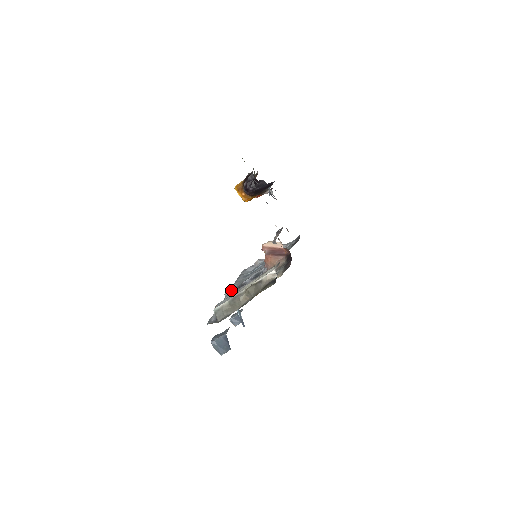
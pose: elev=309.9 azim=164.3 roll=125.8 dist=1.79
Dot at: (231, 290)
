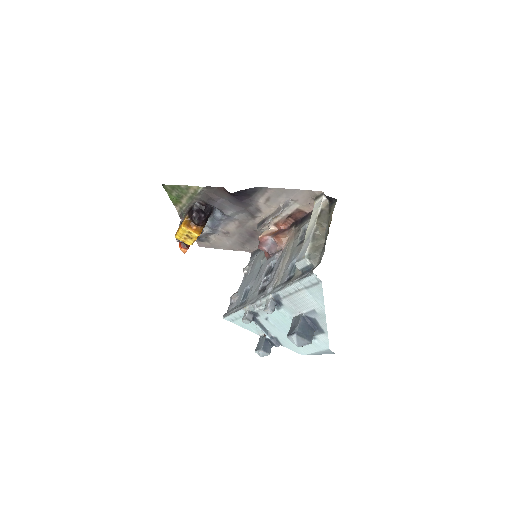
Dot at: (257, 299)
